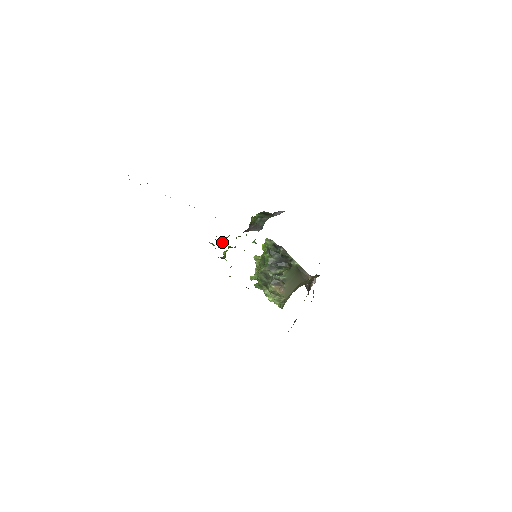
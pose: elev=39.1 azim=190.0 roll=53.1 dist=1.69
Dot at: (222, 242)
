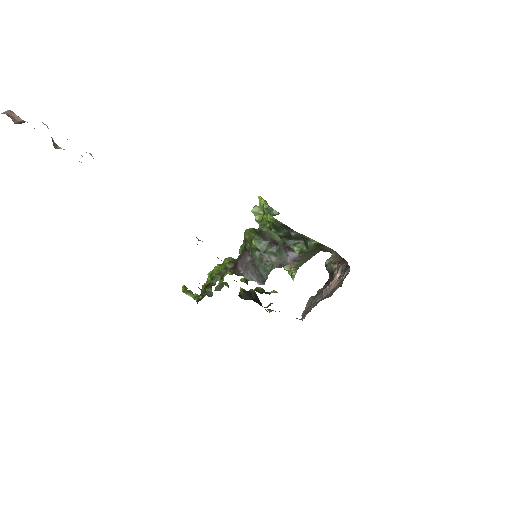
Dot at: (204, 295)
